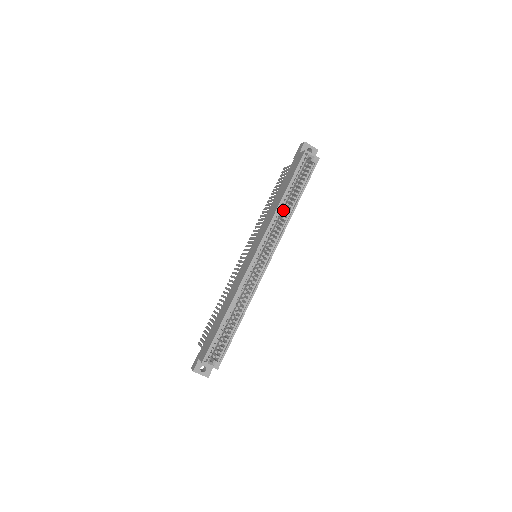
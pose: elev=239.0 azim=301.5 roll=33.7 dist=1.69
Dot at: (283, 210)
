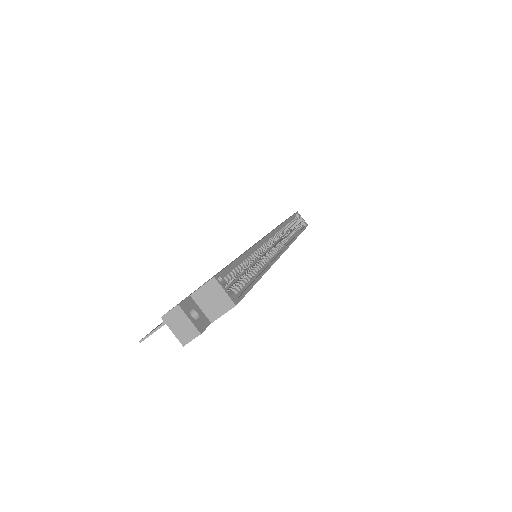
Dot at: occluded
